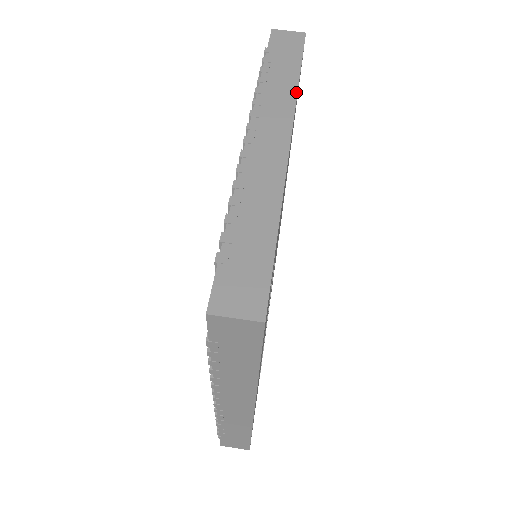
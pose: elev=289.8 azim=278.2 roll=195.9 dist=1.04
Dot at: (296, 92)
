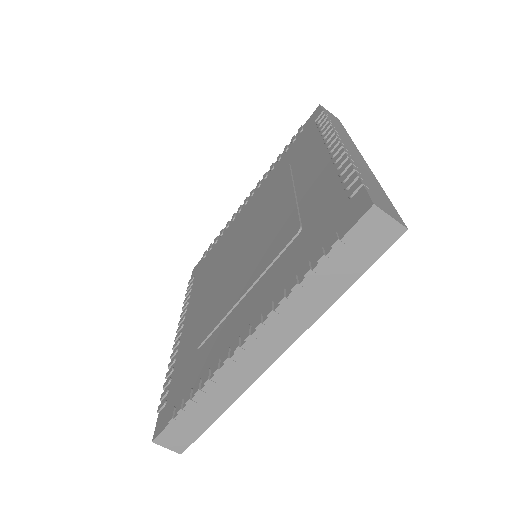
Dot at: (318, 317)
